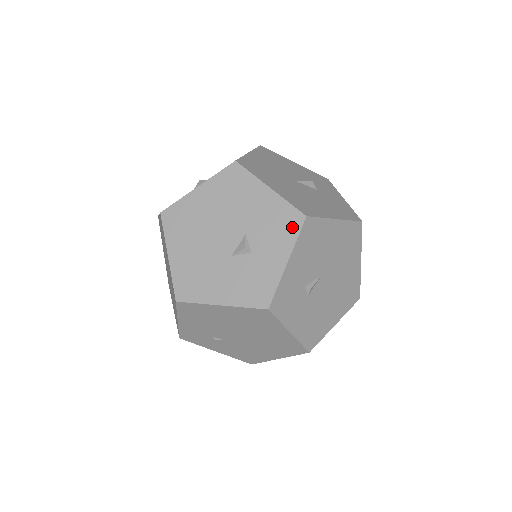
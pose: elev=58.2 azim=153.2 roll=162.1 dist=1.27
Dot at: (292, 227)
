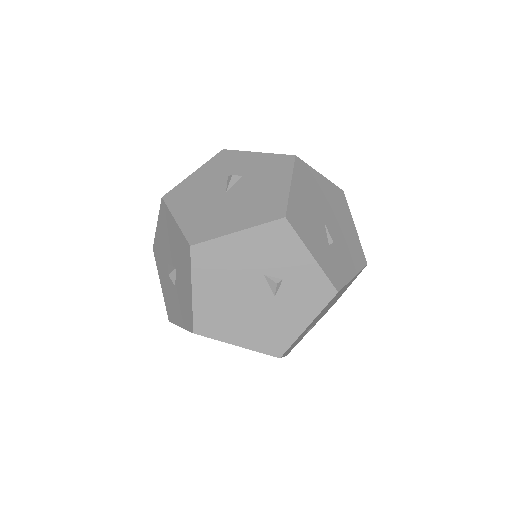
Dot at: (286, 235)
